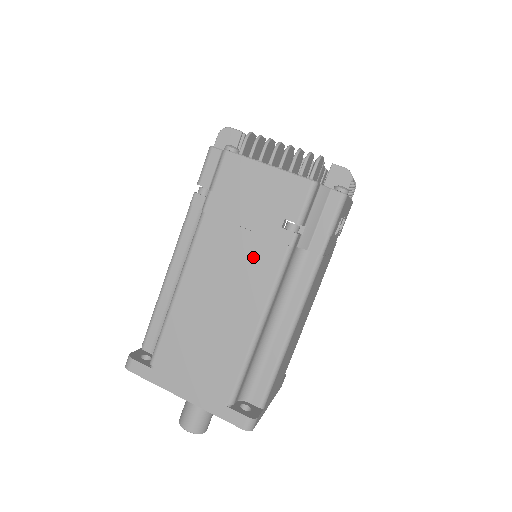
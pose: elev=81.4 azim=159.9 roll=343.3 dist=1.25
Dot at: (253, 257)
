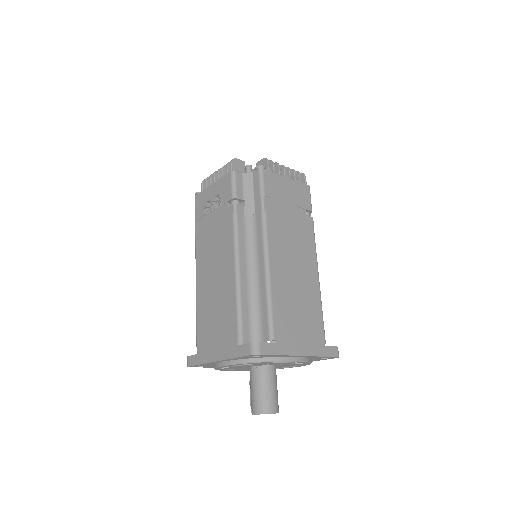
Dot at: (301, 236)
